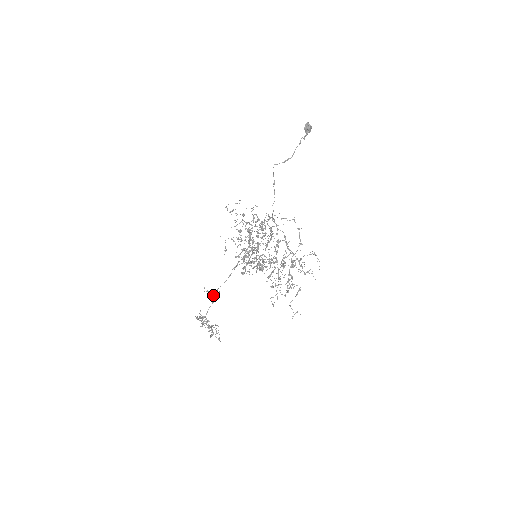
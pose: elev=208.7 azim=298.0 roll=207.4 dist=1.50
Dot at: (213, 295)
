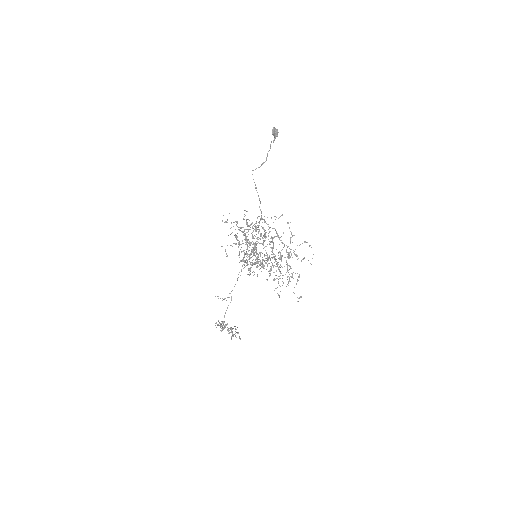
Dot at: (226, 300)
